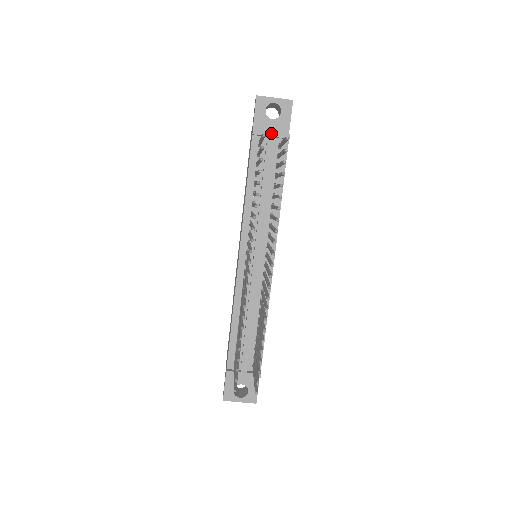
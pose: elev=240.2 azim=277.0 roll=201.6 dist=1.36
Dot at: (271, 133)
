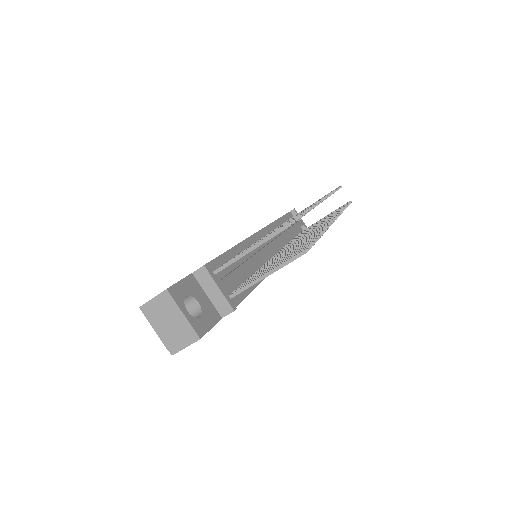
Dot at: occluded
